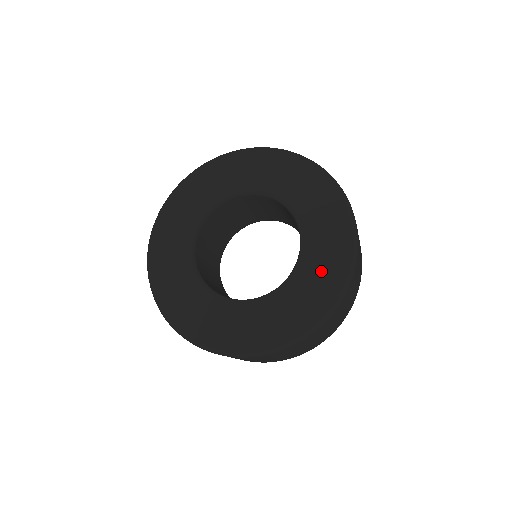
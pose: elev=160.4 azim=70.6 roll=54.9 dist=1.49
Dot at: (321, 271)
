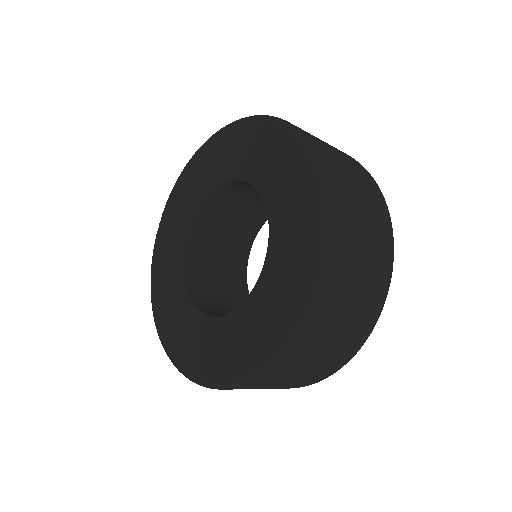
Dot at: (293, 226)
